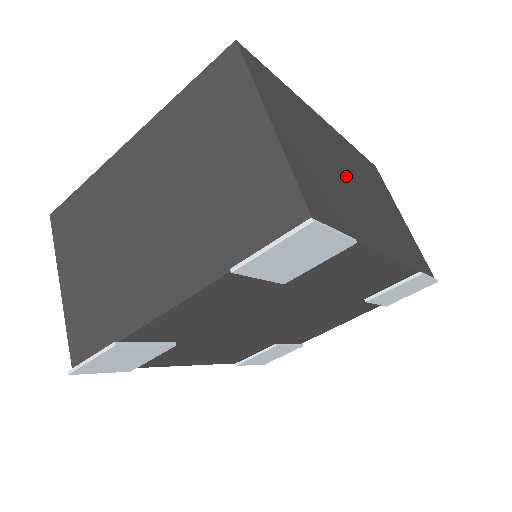
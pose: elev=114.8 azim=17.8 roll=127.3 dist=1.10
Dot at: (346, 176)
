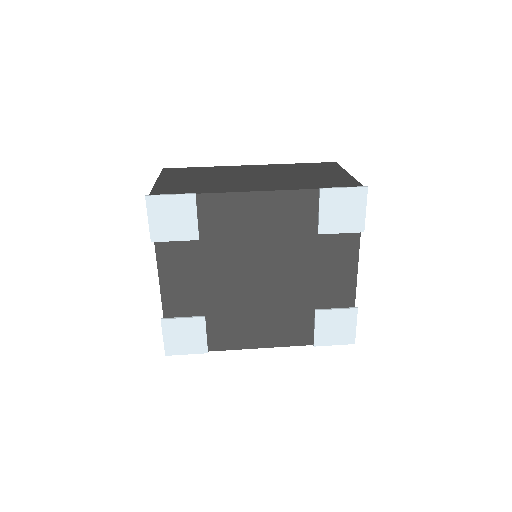
Dot at: (240, 177)
